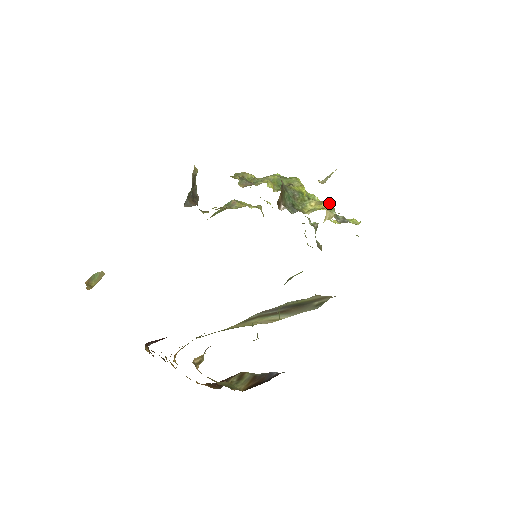
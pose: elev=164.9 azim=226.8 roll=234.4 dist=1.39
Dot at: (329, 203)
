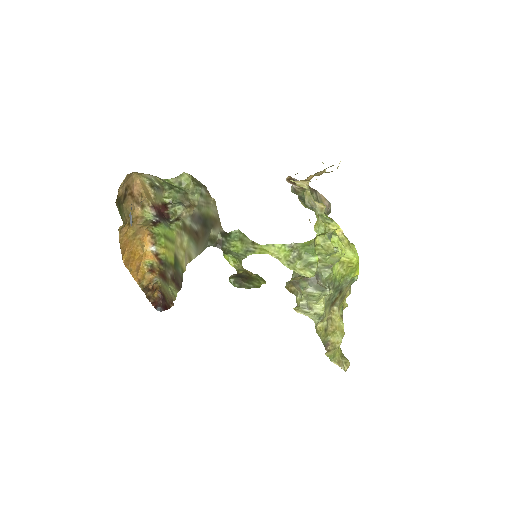
Dot at: occluded
